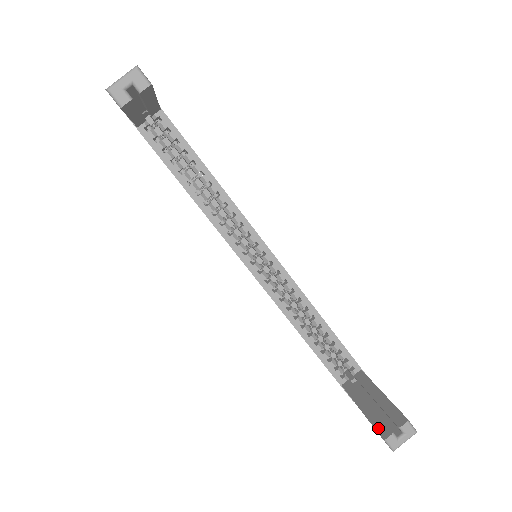
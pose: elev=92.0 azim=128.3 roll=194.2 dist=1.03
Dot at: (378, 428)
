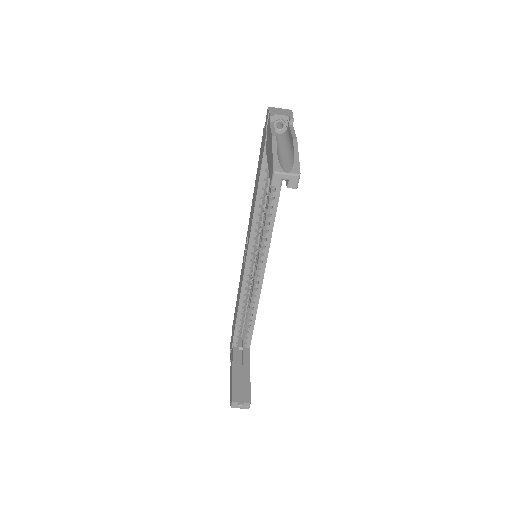
Dot at: (234, 392)
